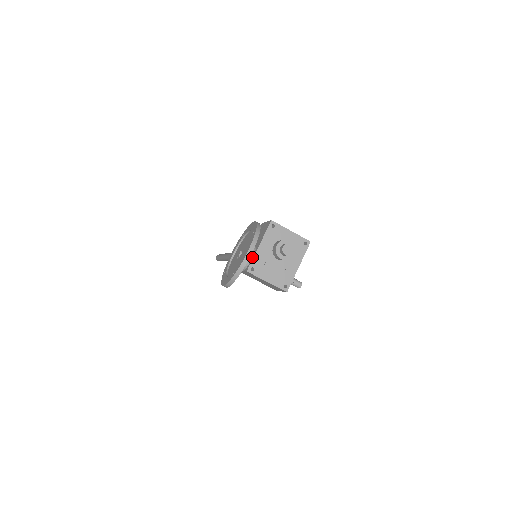
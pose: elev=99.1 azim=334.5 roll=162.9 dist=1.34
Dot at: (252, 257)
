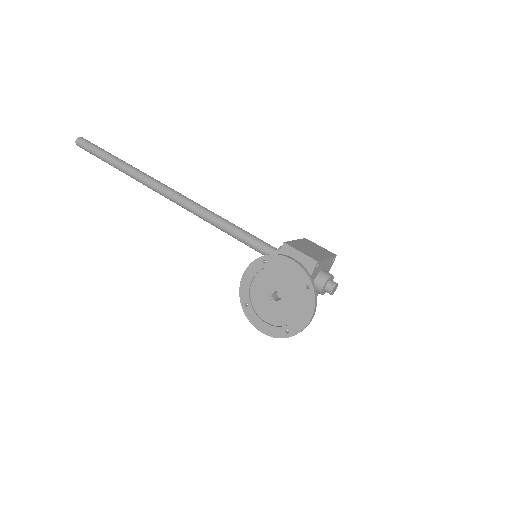
Dot at: occluded
